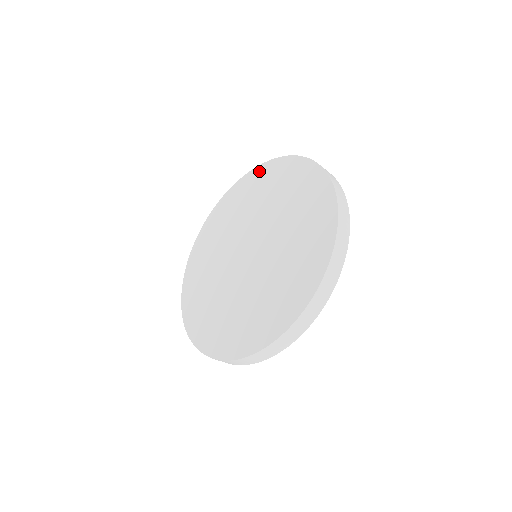
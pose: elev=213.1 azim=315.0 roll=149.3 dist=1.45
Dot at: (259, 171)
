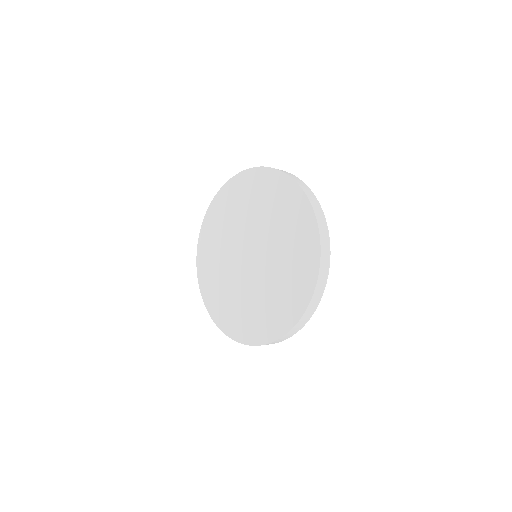
Dot at: (238, 180)
